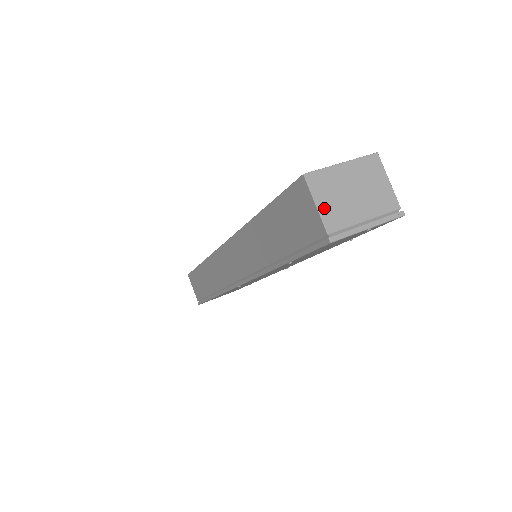
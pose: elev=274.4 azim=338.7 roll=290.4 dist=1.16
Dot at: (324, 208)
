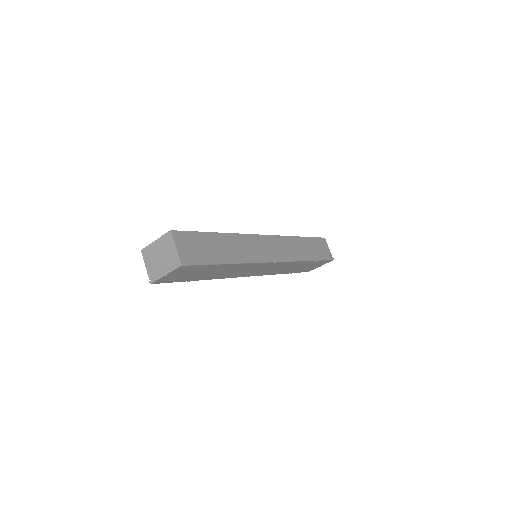
Dot at: (148, 267)
